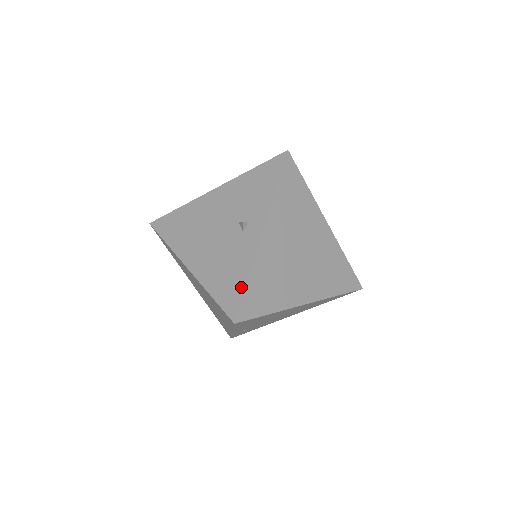
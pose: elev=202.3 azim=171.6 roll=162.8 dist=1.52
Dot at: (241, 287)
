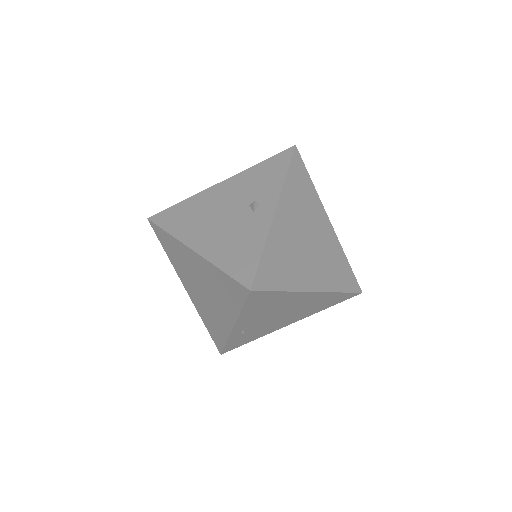
Dot at: (256, 258)
